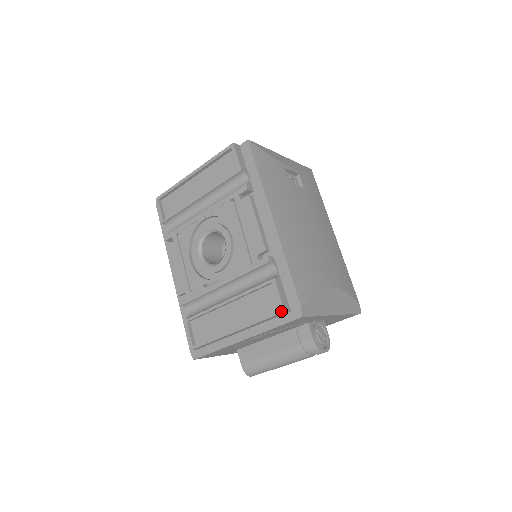
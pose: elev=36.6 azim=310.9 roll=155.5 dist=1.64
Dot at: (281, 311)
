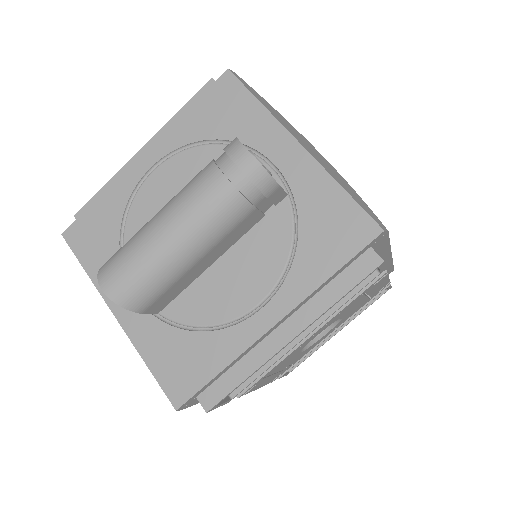
Dot at: (209, 82)
